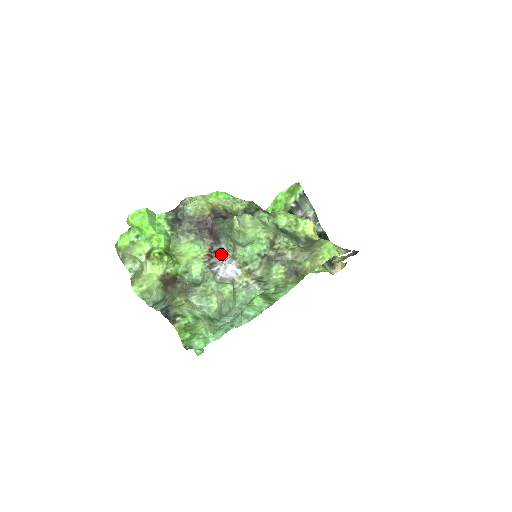
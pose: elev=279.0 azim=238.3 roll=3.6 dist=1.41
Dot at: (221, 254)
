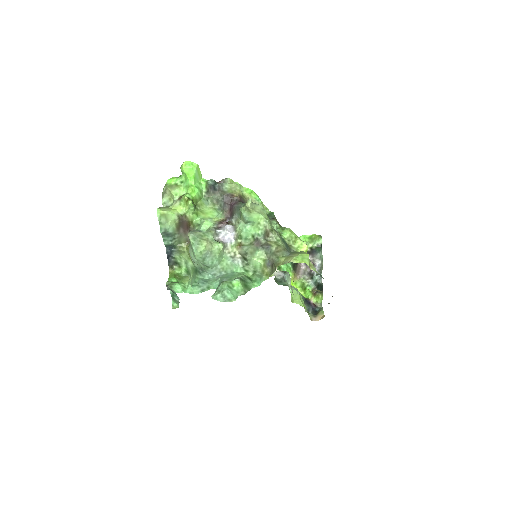
Dot at: (228, 224)
